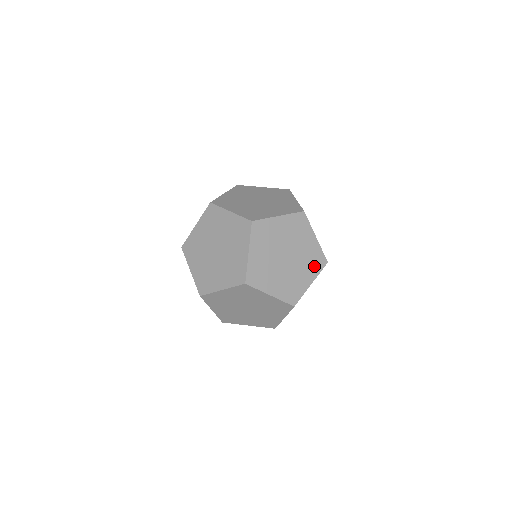
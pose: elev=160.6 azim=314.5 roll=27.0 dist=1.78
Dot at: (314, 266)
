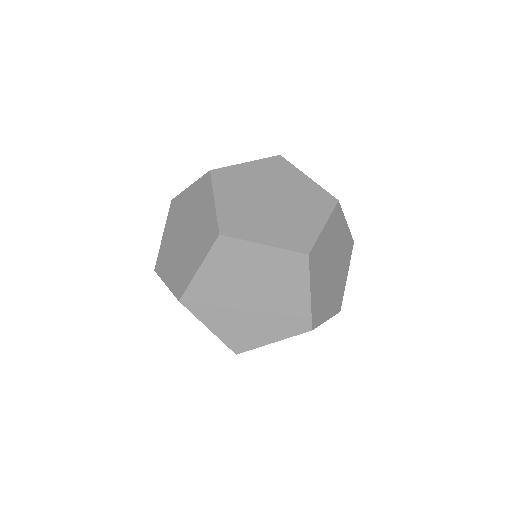
Dot at: occluded
